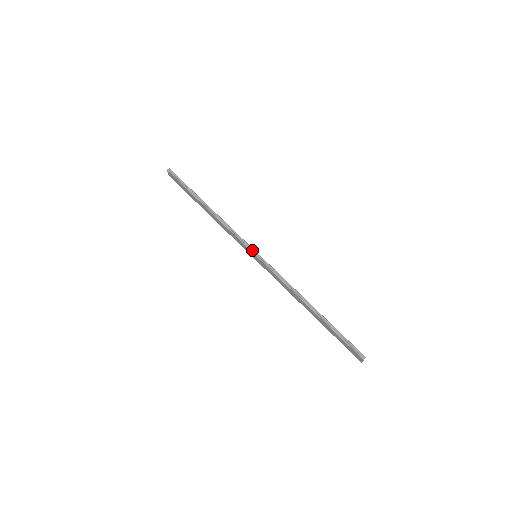
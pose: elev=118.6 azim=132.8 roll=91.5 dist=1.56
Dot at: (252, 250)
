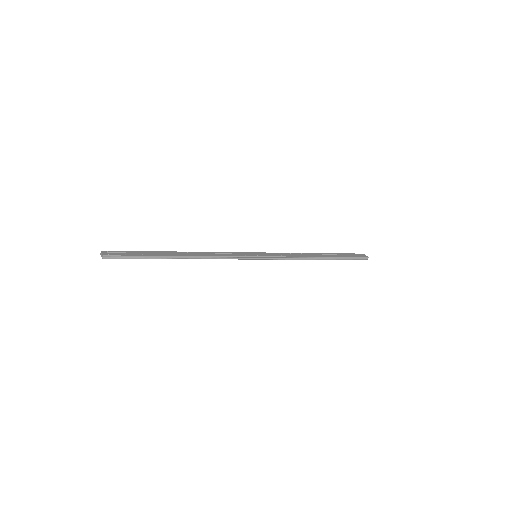
Dot at: (253, 258)
